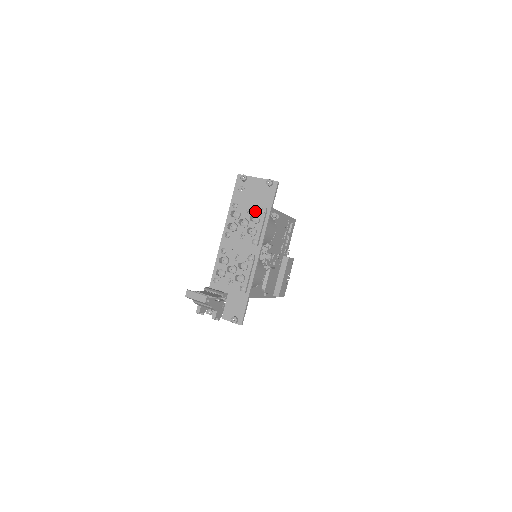
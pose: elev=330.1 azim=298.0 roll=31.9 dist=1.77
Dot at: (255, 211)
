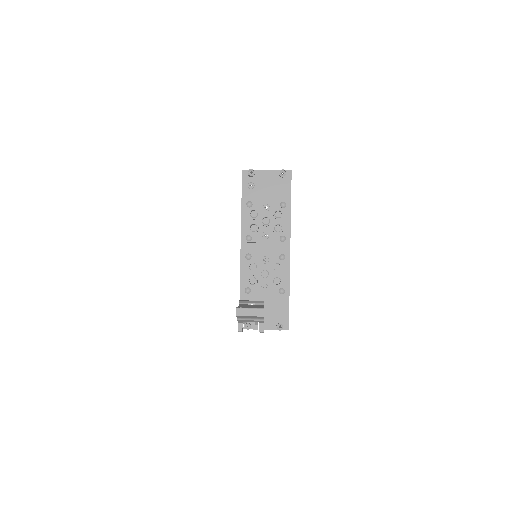
Dot at: (275, 206)
